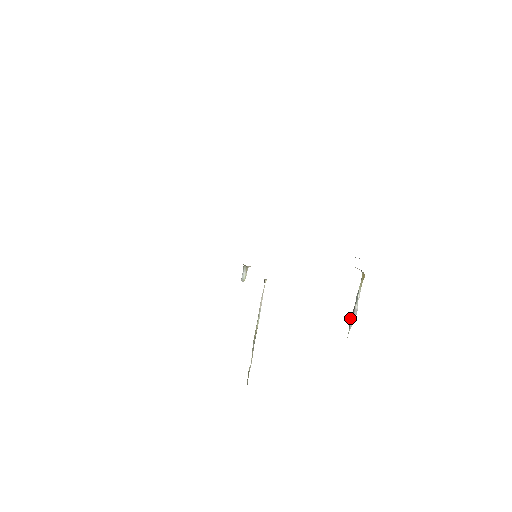
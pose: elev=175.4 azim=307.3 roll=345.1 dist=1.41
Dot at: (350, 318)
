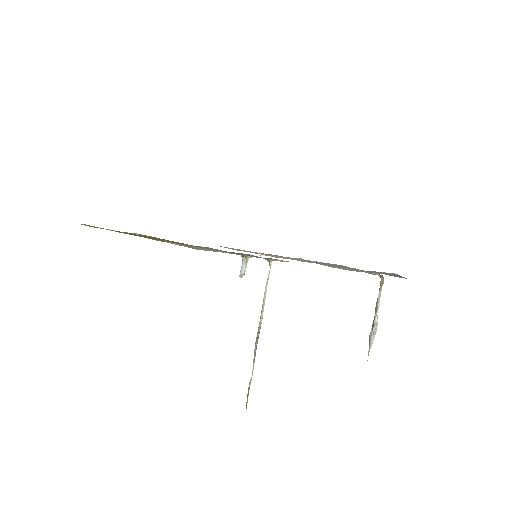
Dot at: (369, 335)
